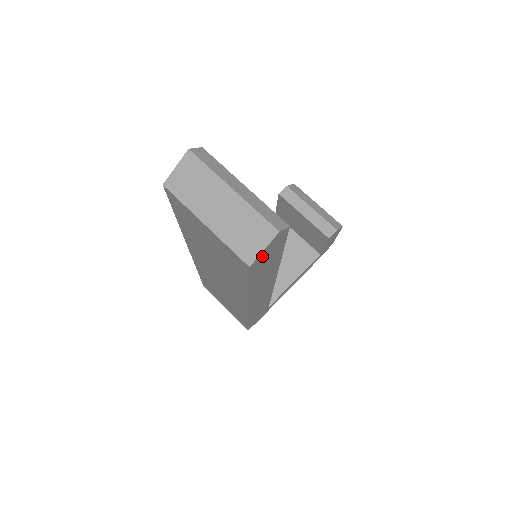
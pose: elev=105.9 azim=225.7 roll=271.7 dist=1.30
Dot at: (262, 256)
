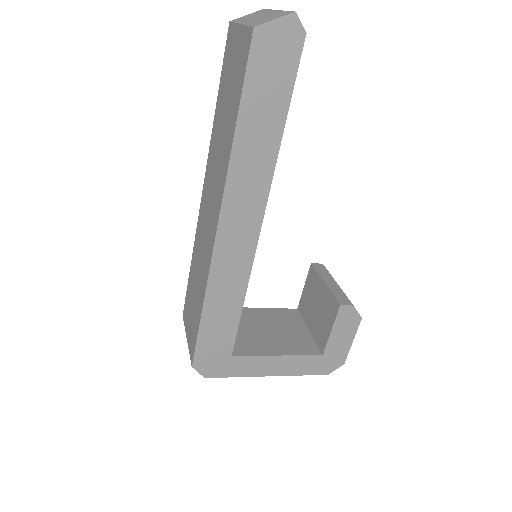
Dot at: (269, 38)
